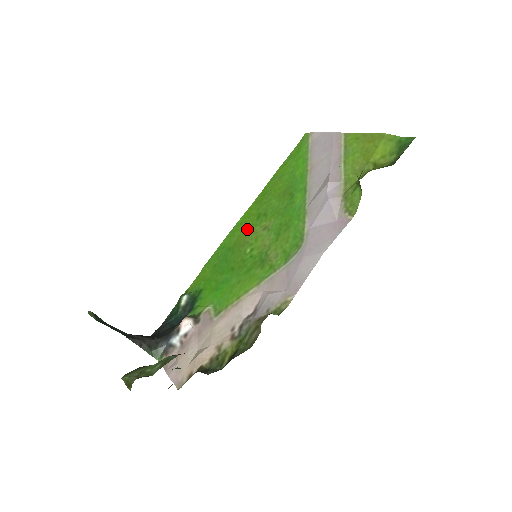
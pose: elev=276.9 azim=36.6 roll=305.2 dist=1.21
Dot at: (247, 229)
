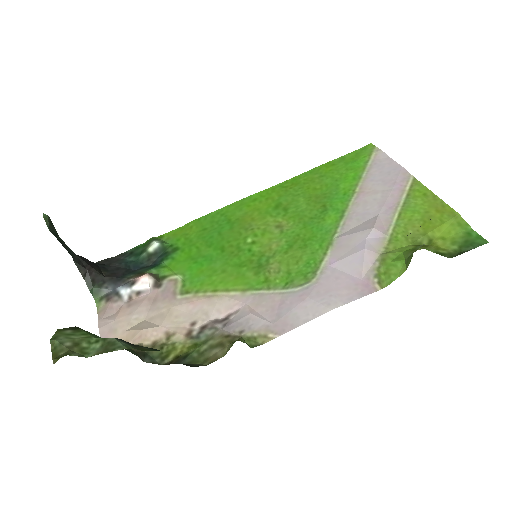
Dot at: (258, 212)
